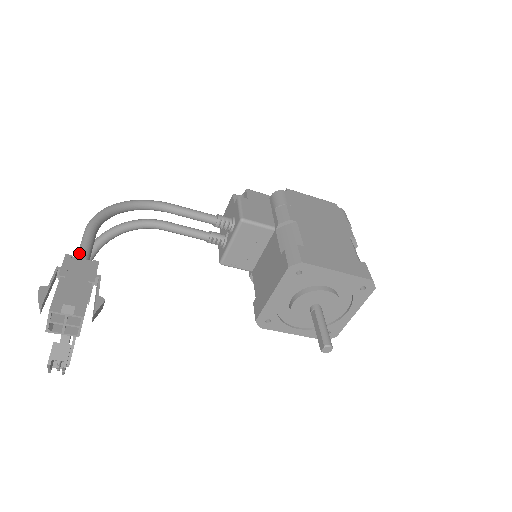
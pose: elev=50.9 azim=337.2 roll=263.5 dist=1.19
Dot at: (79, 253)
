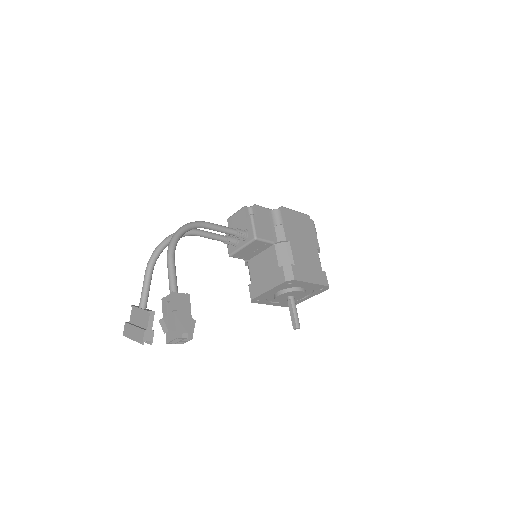
Dot at: (172, 283)
